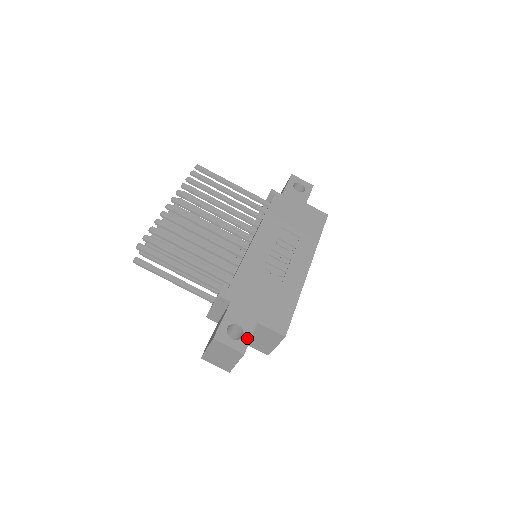
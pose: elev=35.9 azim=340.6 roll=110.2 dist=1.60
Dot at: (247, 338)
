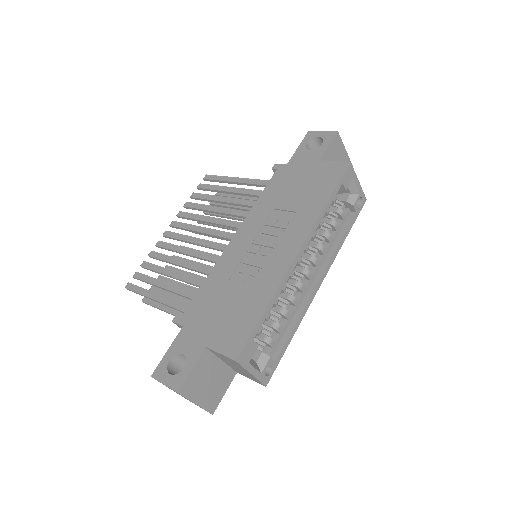
Dot at: (187, 370)
